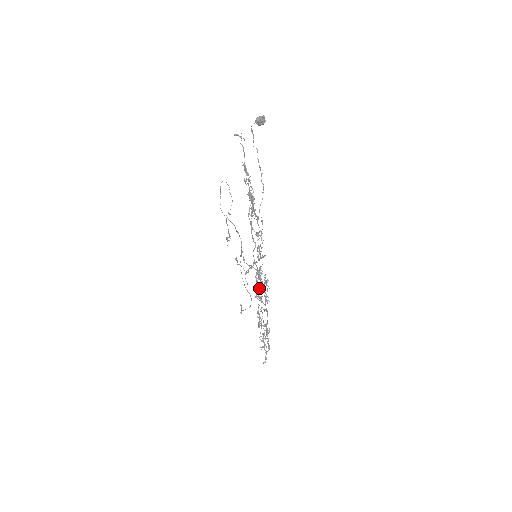
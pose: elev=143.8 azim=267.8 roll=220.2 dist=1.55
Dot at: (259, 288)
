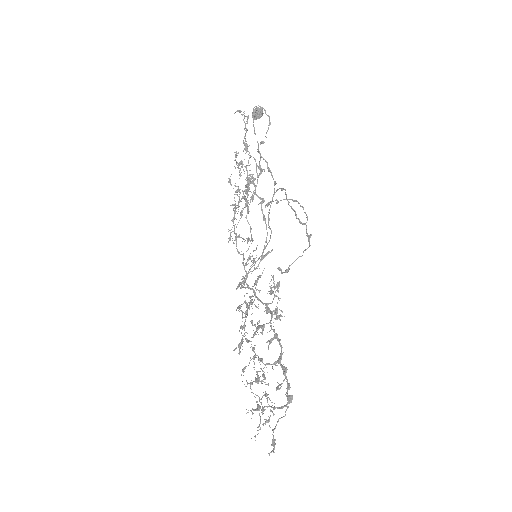
Dot at: occluded
